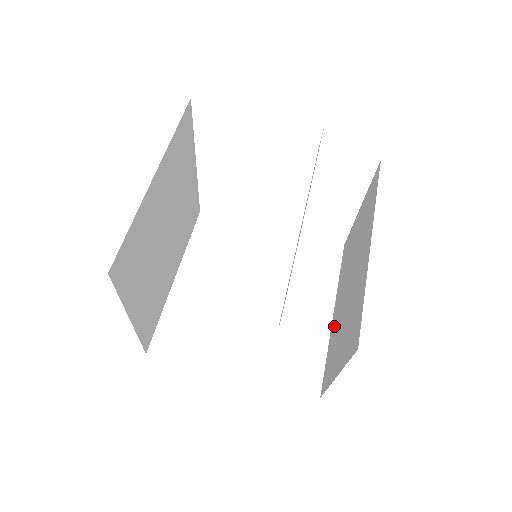
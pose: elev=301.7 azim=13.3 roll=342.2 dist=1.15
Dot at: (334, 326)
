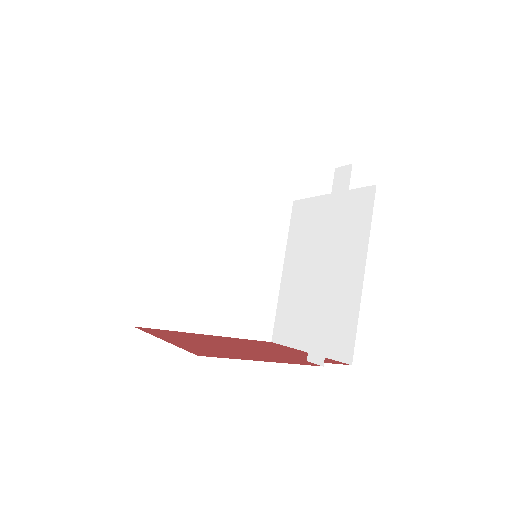
Dot at: (289, 289)
